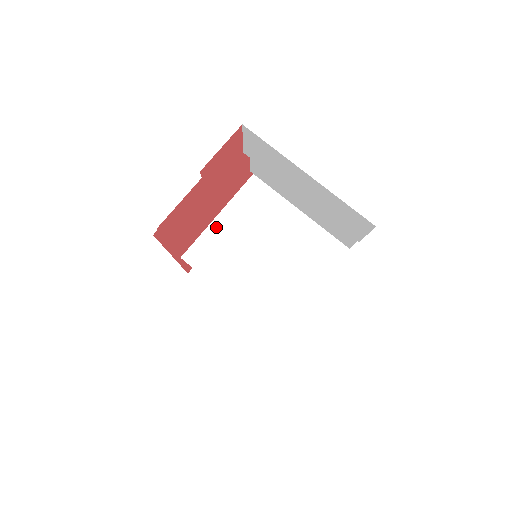
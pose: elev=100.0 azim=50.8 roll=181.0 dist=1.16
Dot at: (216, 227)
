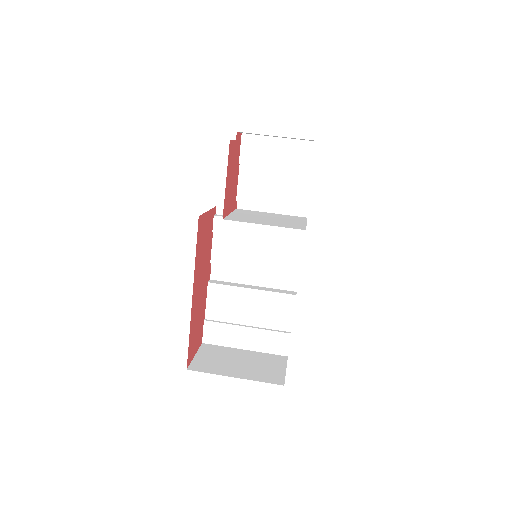
Dot at: (233, 215)
